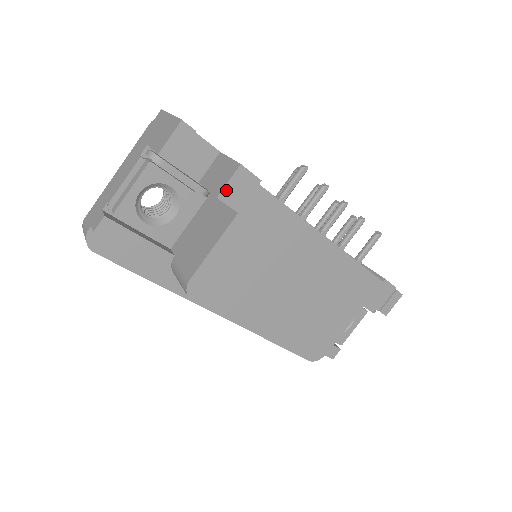
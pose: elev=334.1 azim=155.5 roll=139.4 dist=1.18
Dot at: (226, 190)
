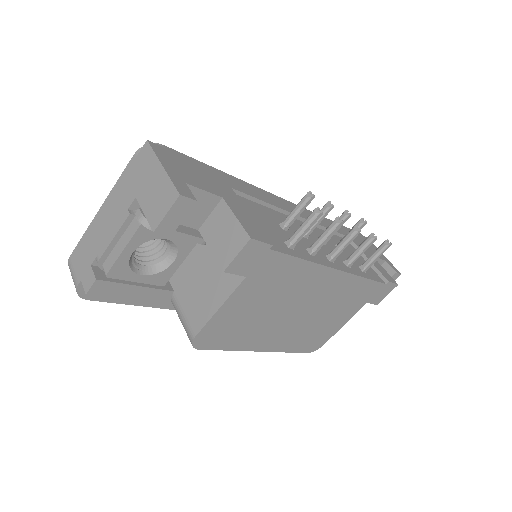
Dot at: (234, 263)
